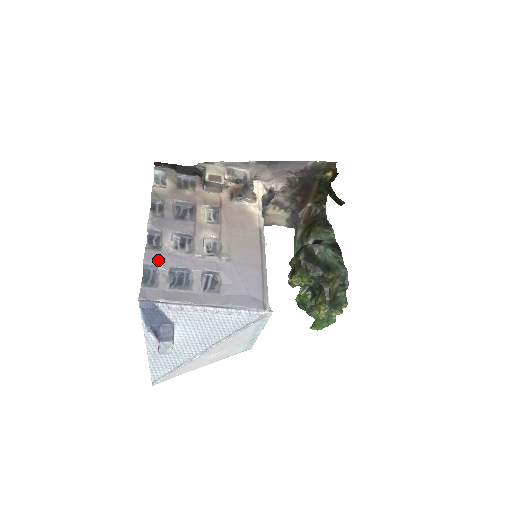
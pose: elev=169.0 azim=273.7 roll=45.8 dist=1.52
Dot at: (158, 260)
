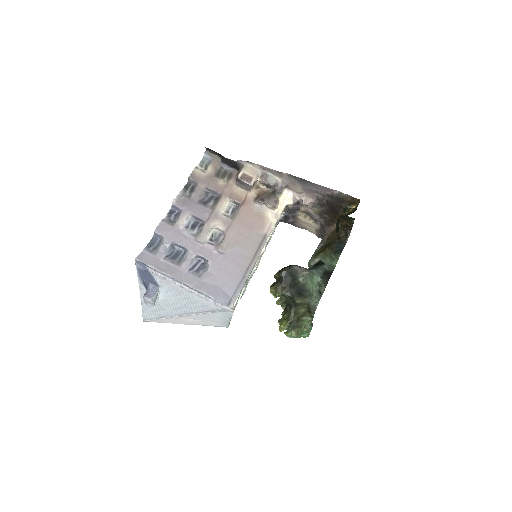
Dot at: (166, 233)
